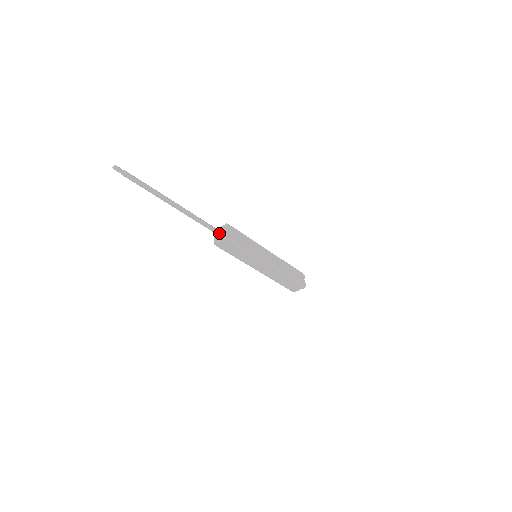
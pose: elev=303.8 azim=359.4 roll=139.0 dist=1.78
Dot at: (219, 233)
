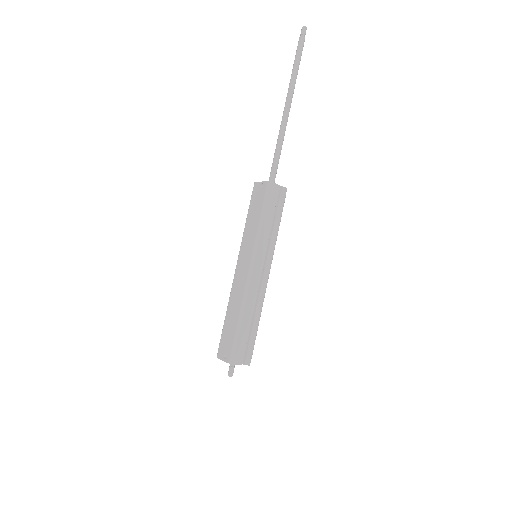
Dot at: (274, 181)
